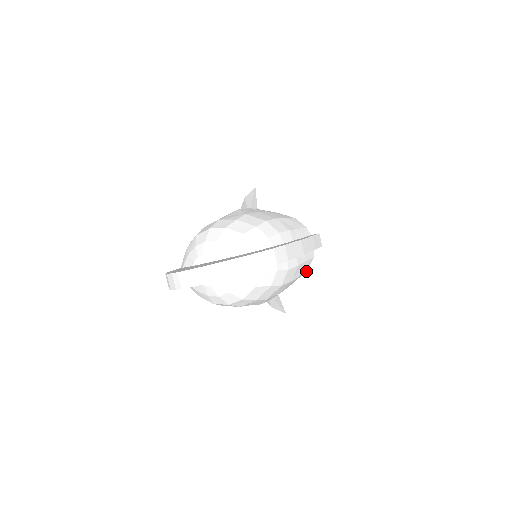
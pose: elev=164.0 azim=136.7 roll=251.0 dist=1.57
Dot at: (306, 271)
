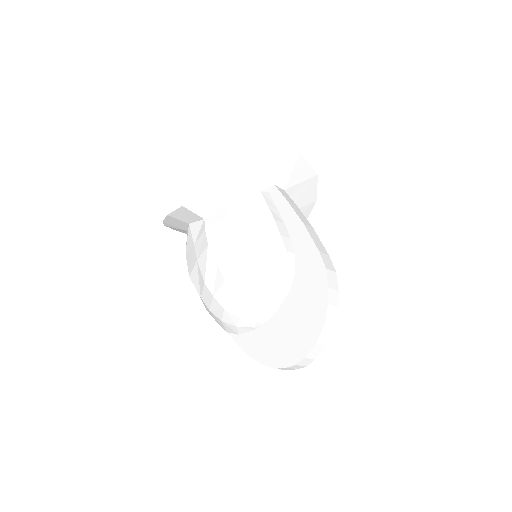
Dot at: occluded
